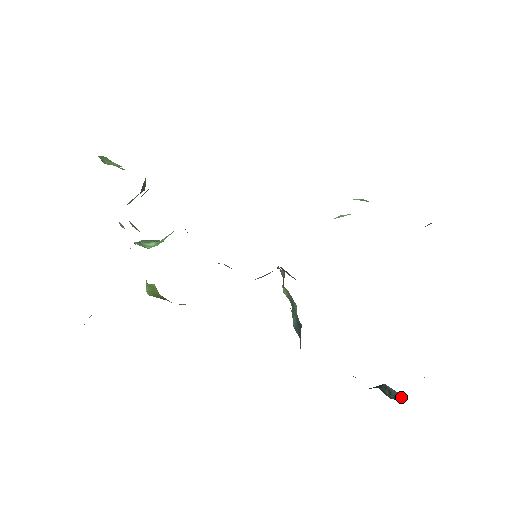
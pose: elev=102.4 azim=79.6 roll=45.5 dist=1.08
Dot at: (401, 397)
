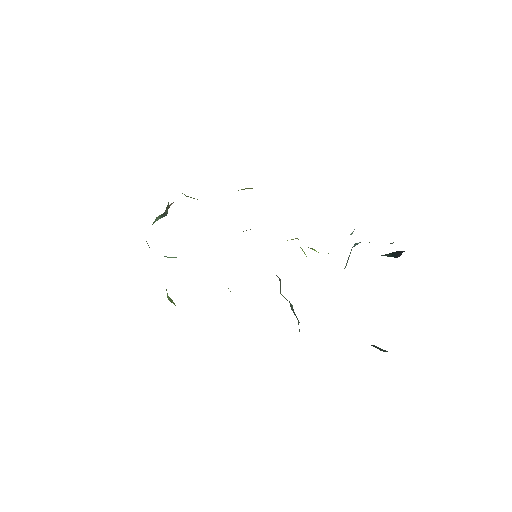
Dot at: occluded
